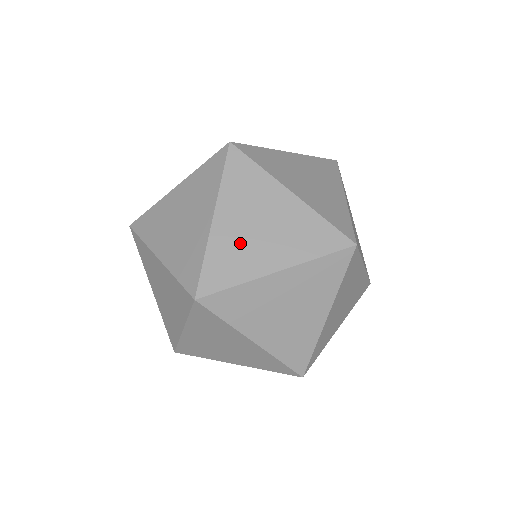
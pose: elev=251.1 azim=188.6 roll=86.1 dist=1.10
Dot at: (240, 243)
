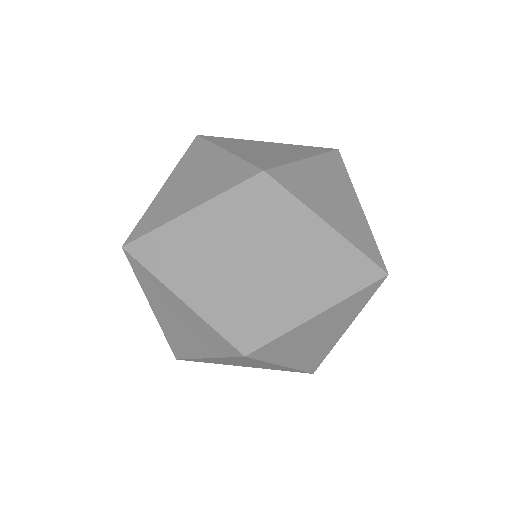
Dot at: (315, 187)
